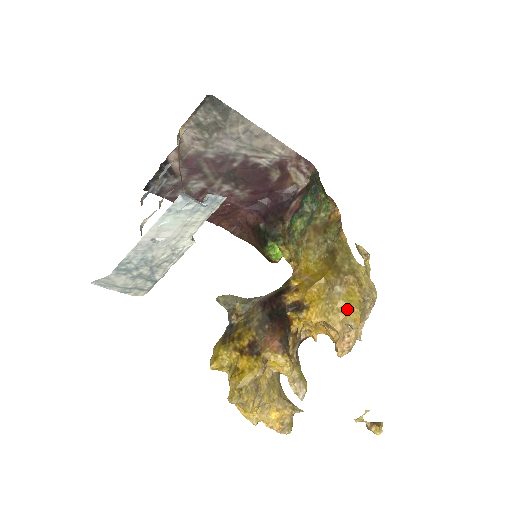
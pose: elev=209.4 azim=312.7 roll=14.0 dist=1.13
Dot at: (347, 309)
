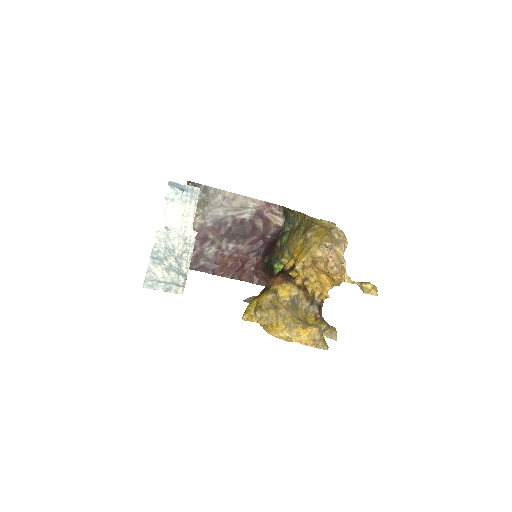
Dot at: (319, 239)
